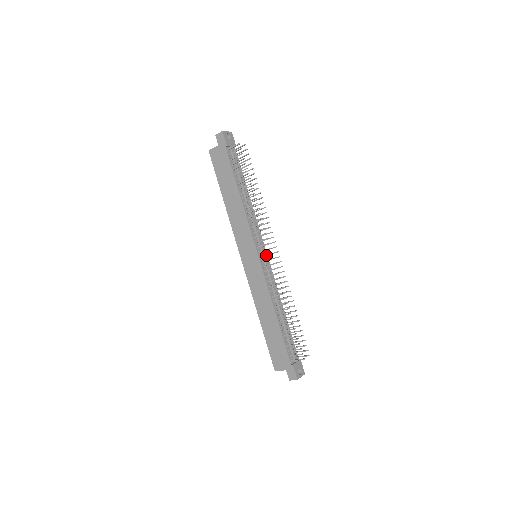
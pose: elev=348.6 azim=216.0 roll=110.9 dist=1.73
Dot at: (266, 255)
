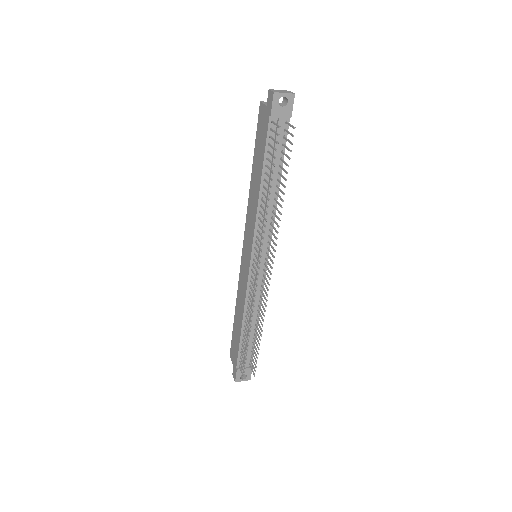
Dot at: (255, 269)
